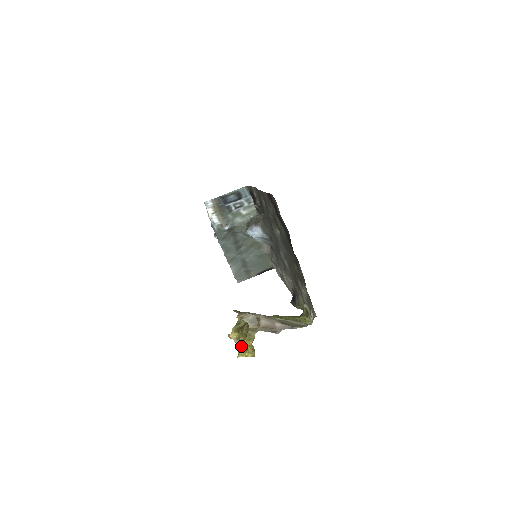
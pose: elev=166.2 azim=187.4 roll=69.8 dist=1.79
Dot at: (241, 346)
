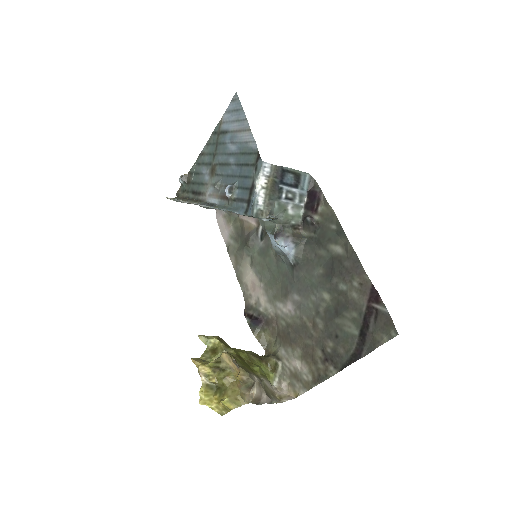
Dot at: (207, 388)
